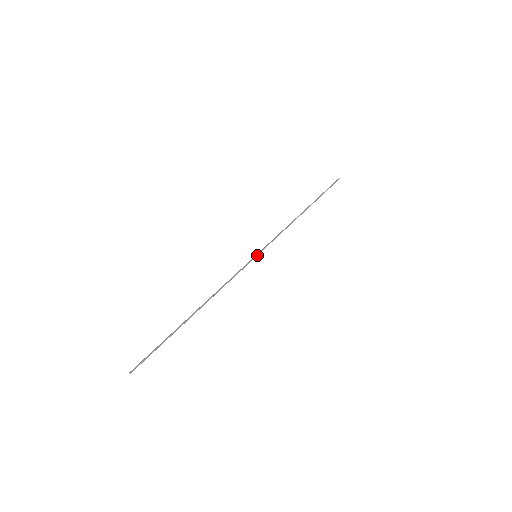
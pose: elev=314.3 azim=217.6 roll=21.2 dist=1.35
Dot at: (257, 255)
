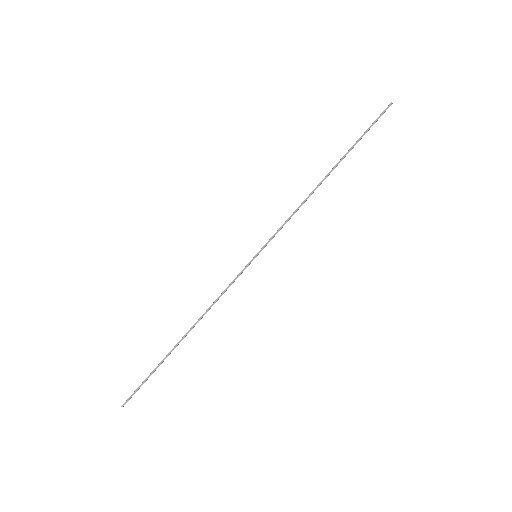
Dot at: (257, 255)
